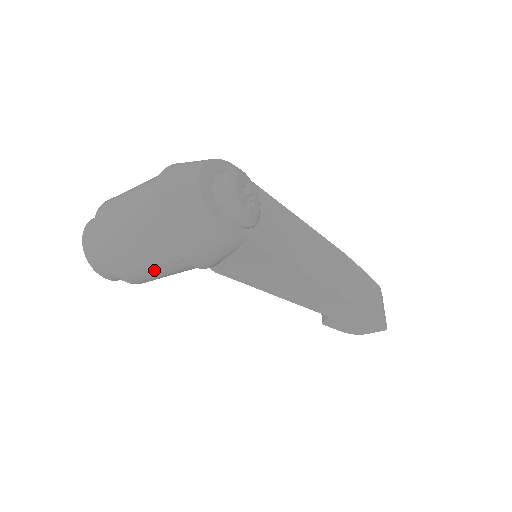
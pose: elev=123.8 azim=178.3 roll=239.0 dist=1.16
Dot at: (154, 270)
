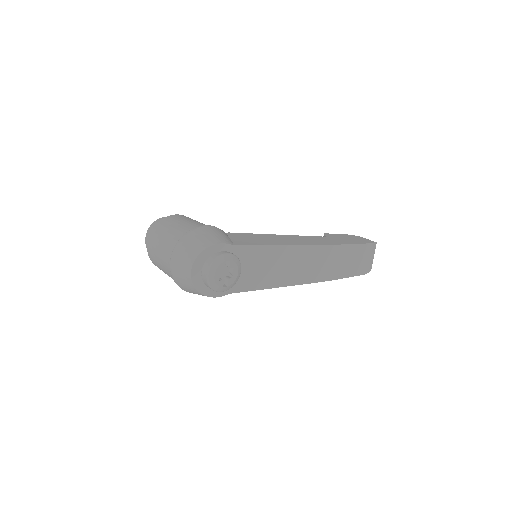
Dot at: occluded
